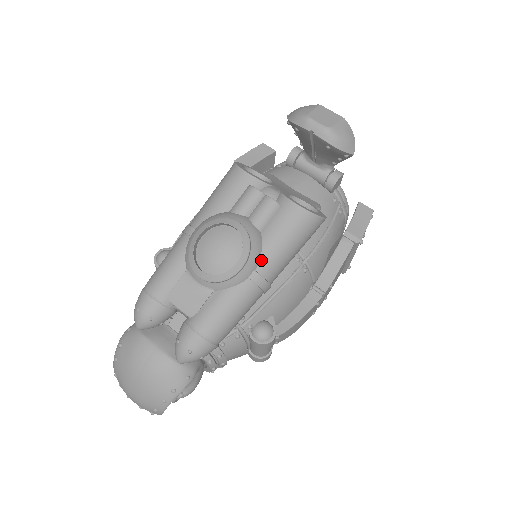
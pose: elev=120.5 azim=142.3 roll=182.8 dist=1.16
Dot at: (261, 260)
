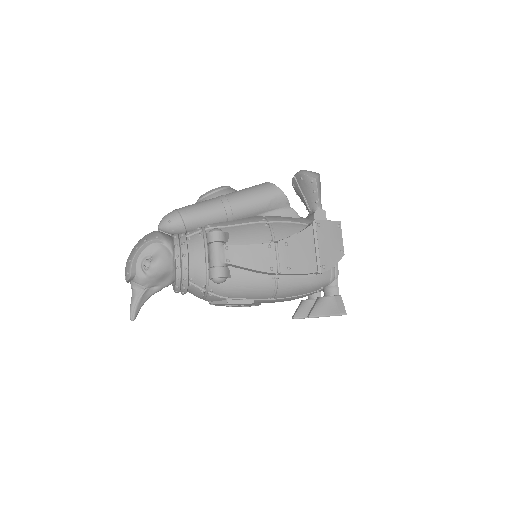
Dot at: (230, 193)
